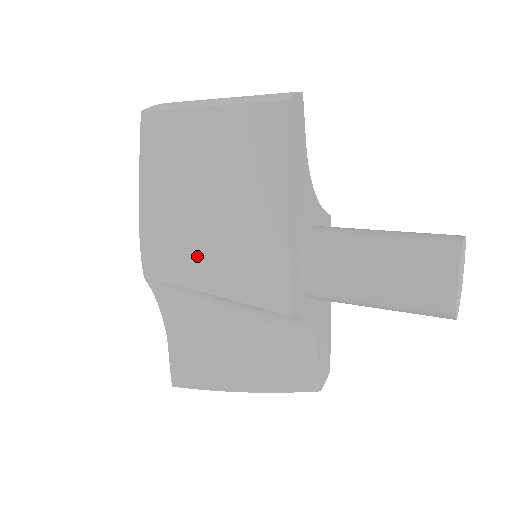
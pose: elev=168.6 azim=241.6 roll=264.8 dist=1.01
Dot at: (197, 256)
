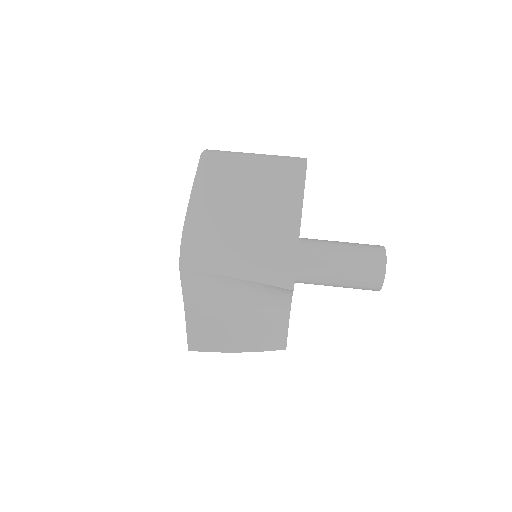
Dot at: (229, 252)
